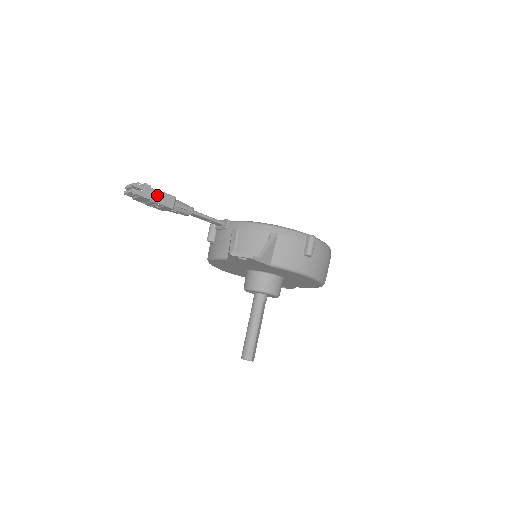
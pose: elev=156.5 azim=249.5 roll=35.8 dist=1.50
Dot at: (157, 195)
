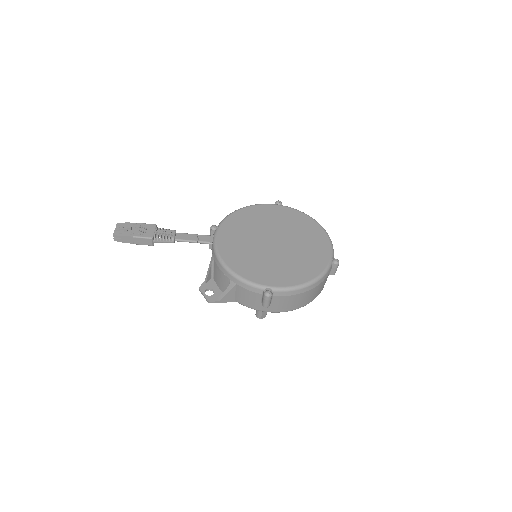
Dot at: (135, 240)
